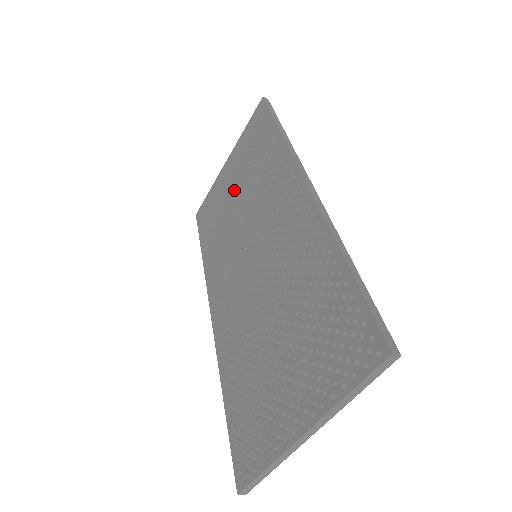
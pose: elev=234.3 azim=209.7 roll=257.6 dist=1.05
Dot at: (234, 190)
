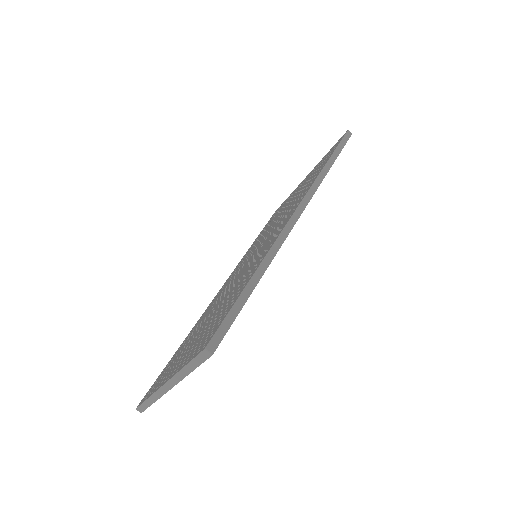
Dot at: (290, 200)
